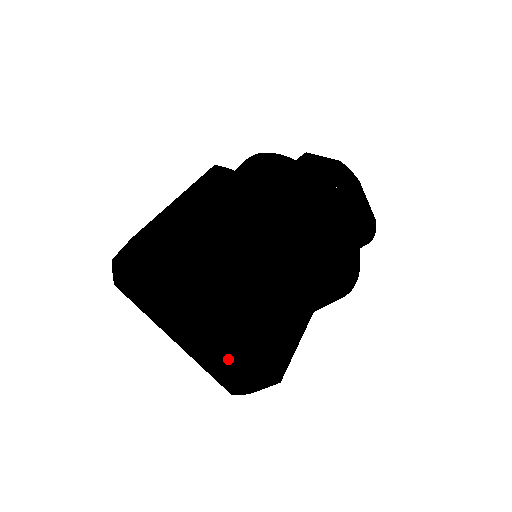
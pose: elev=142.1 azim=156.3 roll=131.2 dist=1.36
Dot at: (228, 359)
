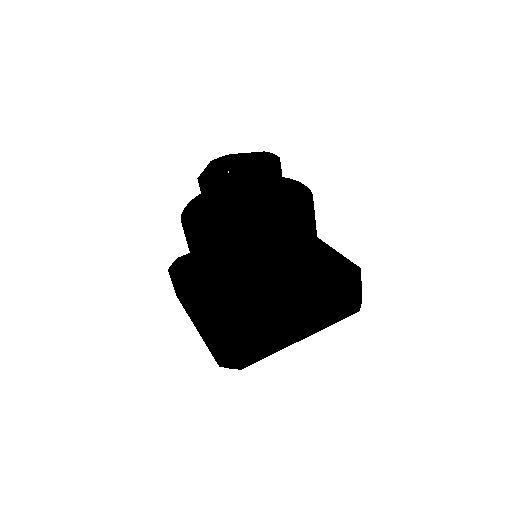
Dot at: (331, 298)
